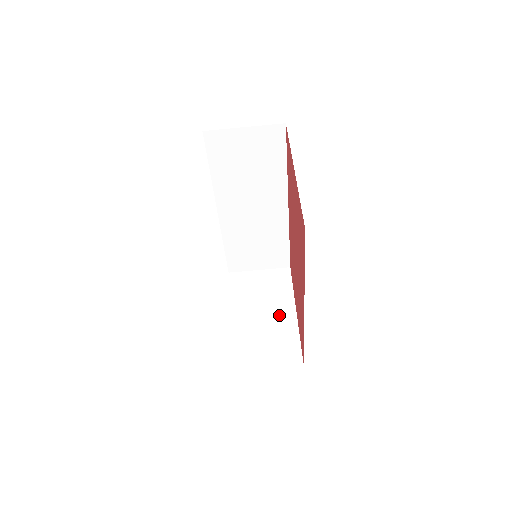
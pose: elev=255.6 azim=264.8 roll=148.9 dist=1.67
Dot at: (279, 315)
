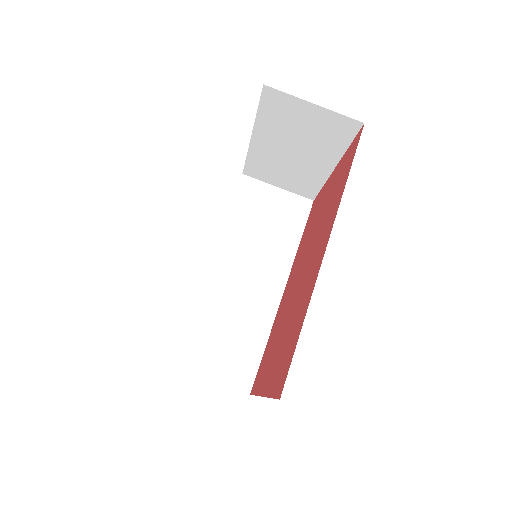
Dot at: occluded
